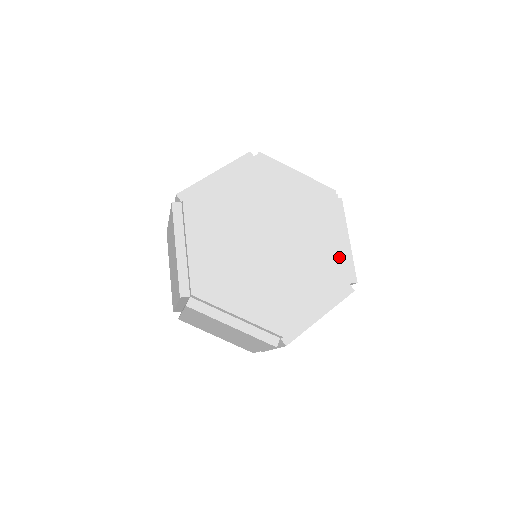
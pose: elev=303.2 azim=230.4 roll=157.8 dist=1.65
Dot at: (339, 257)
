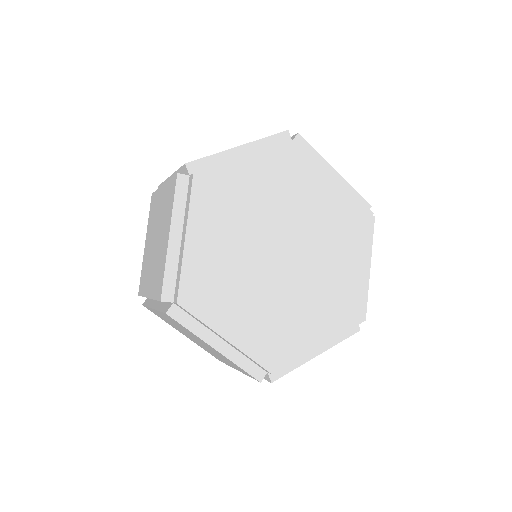
Dot at: (356, 290)
